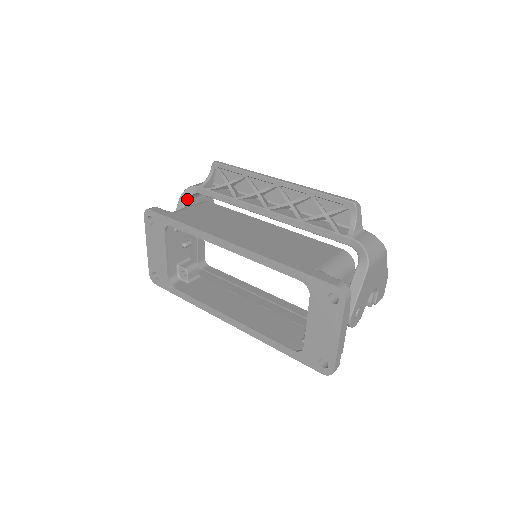
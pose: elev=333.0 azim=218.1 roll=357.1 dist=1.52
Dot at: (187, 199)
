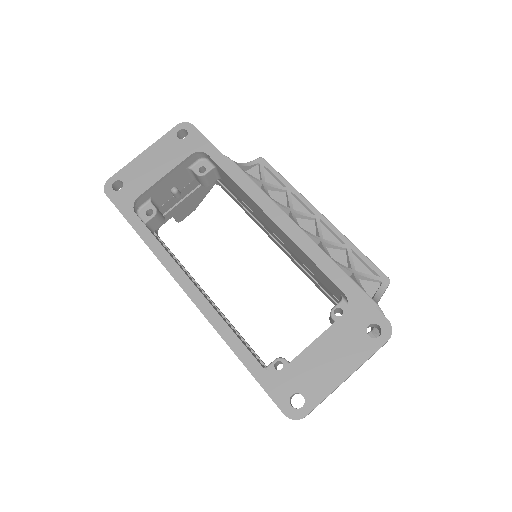
Dot at: occluded
